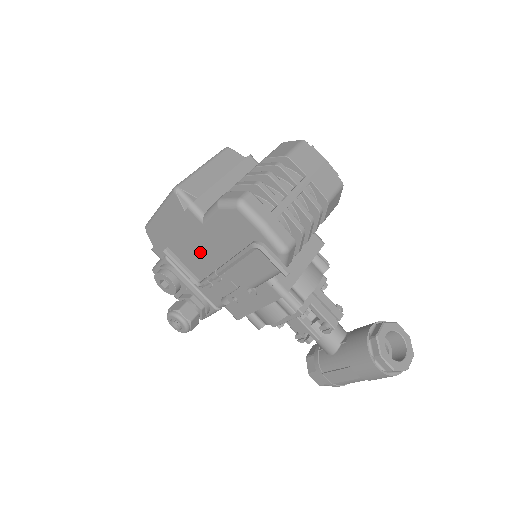
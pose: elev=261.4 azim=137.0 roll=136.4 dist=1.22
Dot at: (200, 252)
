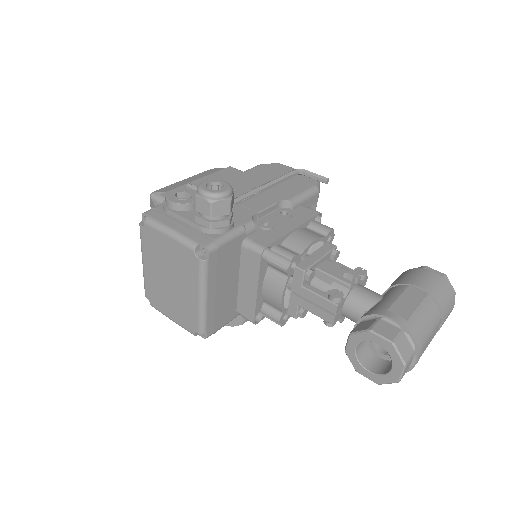
Dot at: (234, 187)
